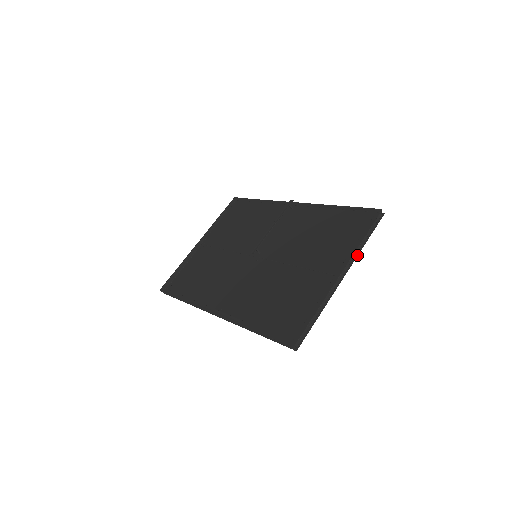
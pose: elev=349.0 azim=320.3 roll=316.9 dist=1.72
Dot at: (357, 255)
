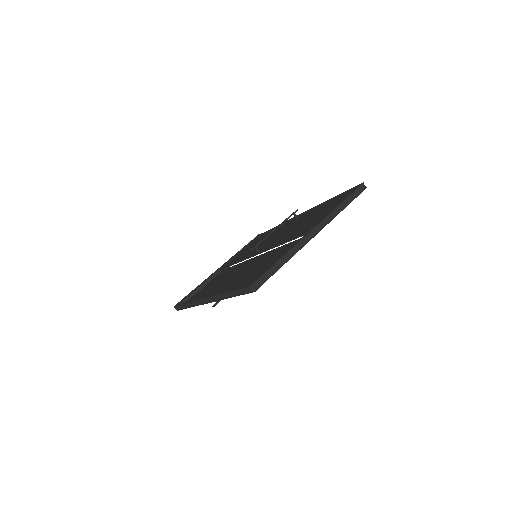
Dot at: (334, 217)
